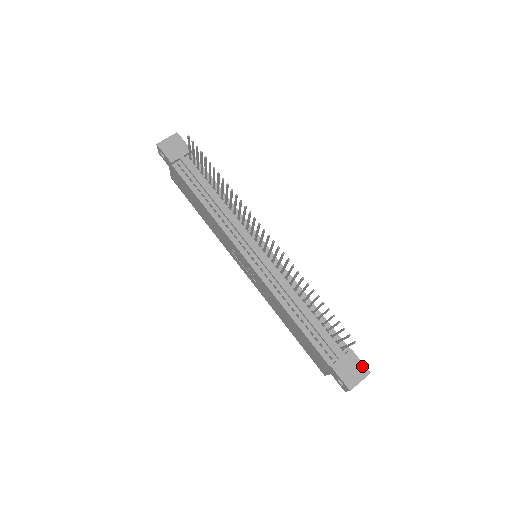
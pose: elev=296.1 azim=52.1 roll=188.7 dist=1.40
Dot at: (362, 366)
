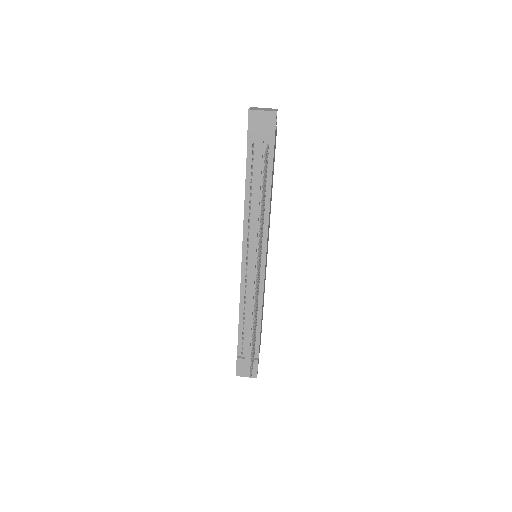
Dot at: (255, 372)
